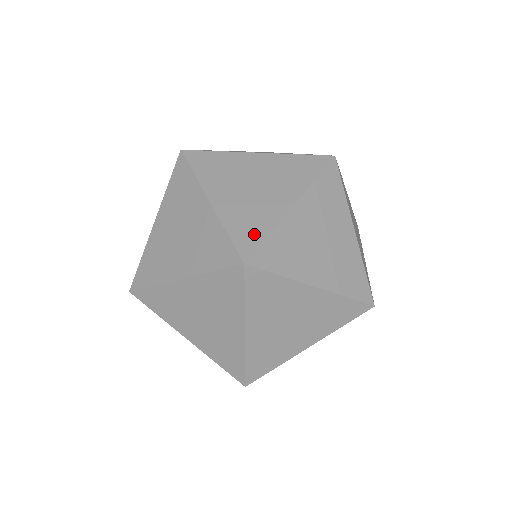
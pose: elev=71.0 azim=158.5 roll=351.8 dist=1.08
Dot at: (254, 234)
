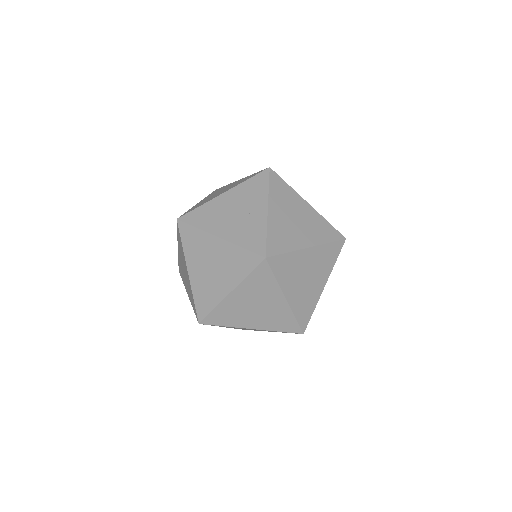
Dot at: occluded
